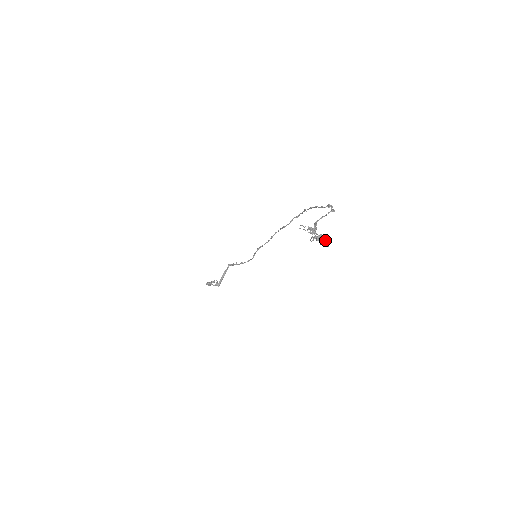
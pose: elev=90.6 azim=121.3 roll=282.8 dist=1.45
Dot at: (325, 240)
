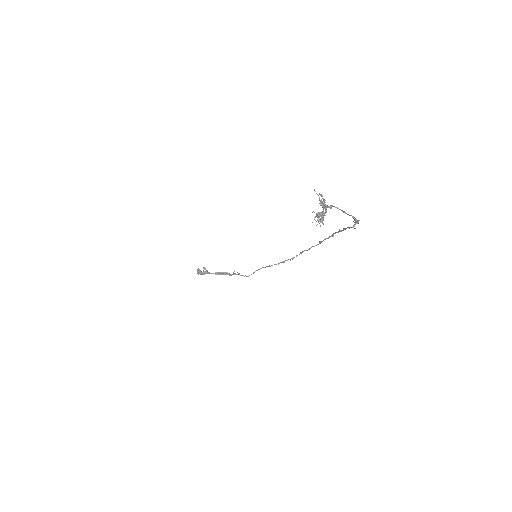
Dot at: occluded
